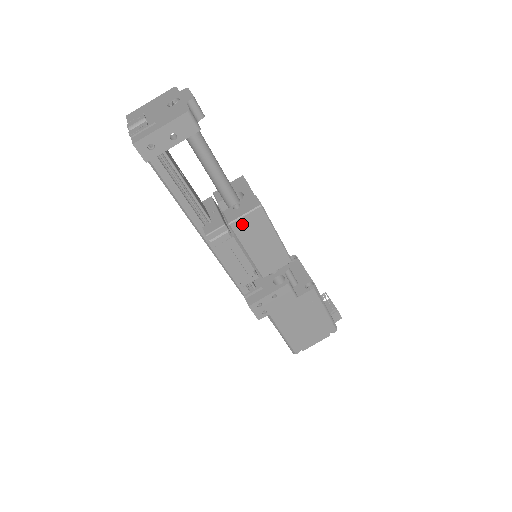
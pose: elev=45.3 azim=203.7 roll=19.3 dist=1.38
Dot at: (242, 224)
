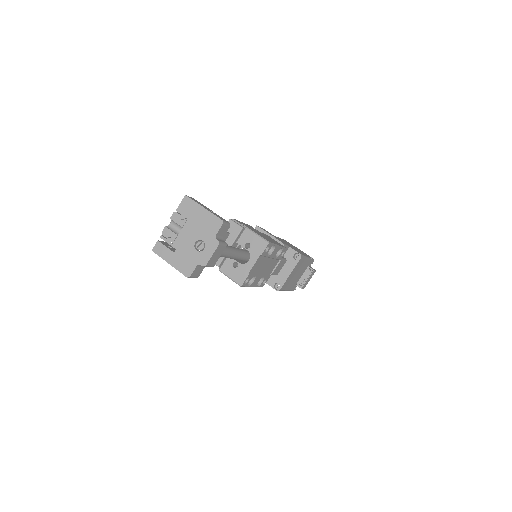
Dot at: occluded
